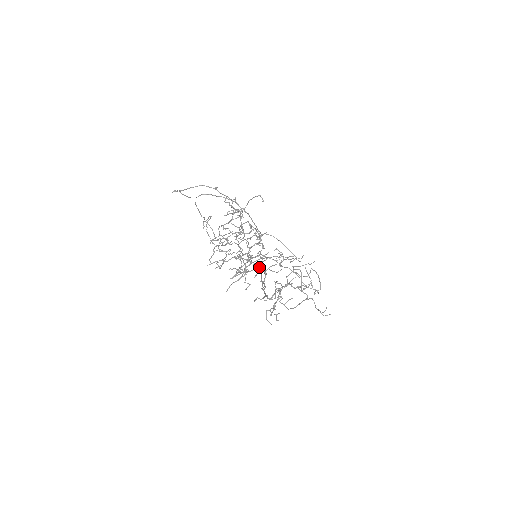
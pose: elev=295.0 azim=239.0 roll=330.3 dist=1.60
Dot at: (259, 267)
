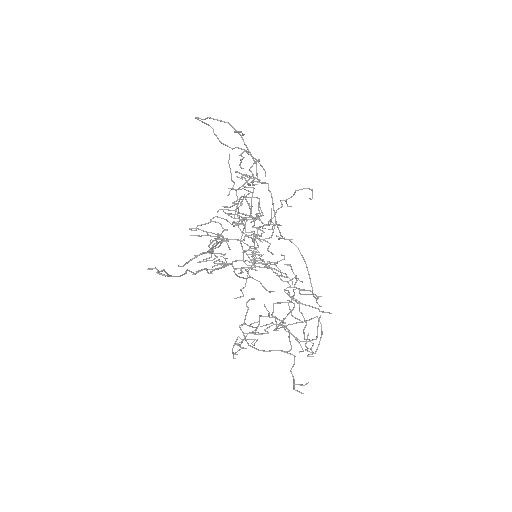
Dot at: (223, 254)
